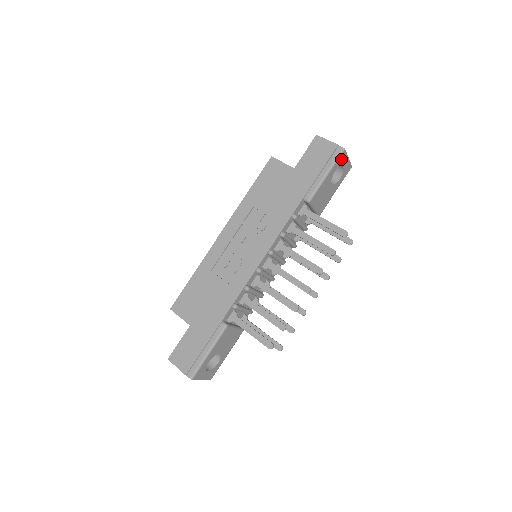
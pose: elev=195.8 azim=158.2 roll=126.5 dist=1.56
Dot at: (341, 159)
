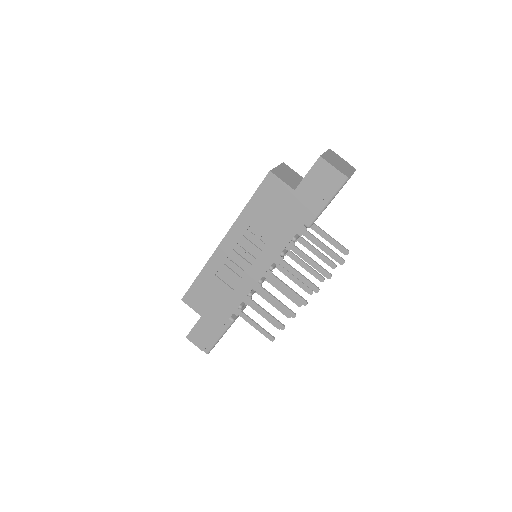
Dot at: occluded
